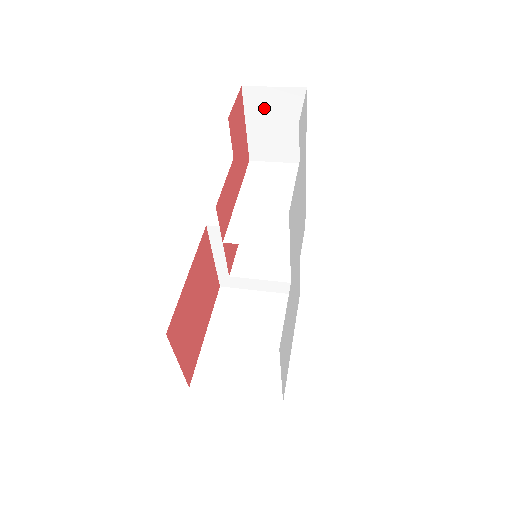
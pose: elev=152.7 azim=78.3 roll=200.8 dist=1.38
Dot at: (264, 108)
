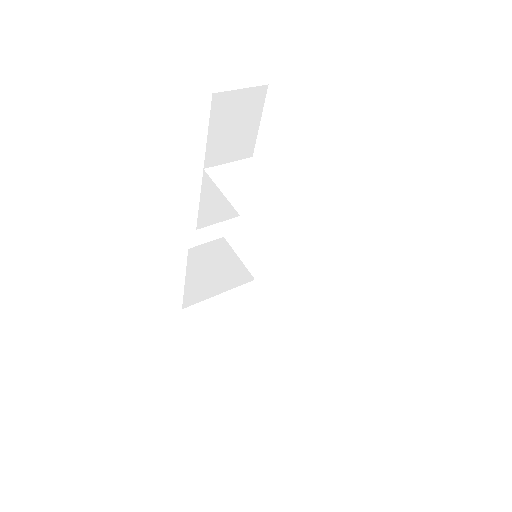
Dot at: (228, 112)
